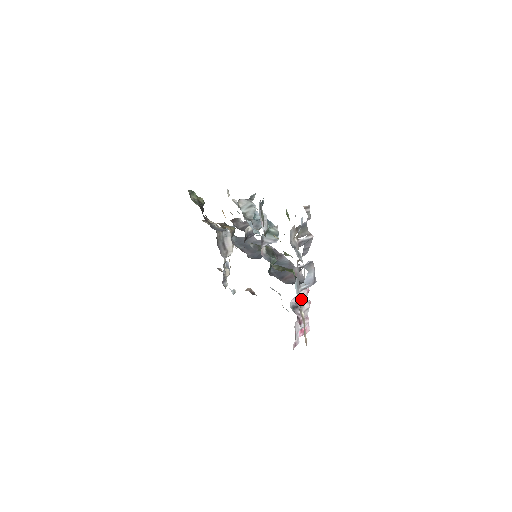
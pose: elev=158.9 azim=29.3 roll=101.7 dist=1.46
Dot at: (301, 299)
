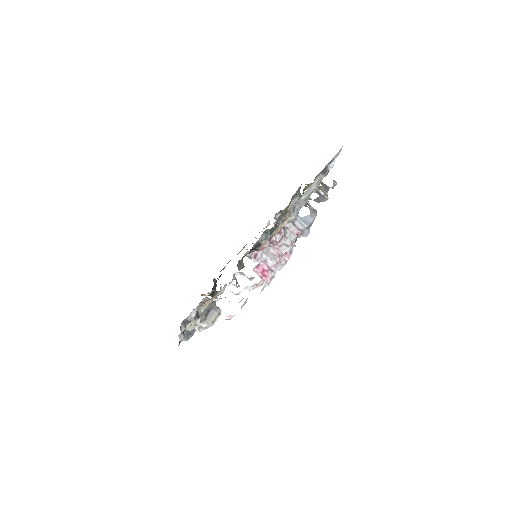
Dot at: (289, 231)
